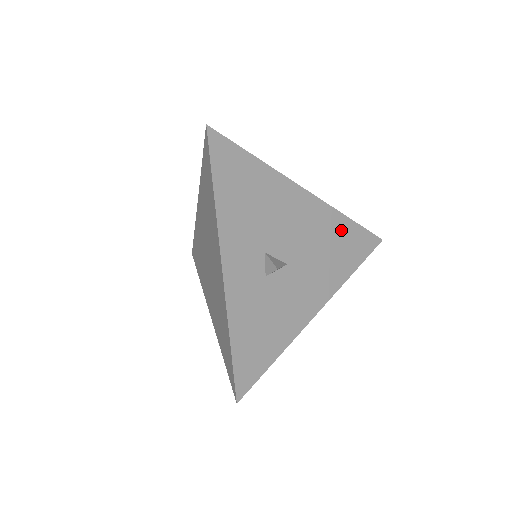
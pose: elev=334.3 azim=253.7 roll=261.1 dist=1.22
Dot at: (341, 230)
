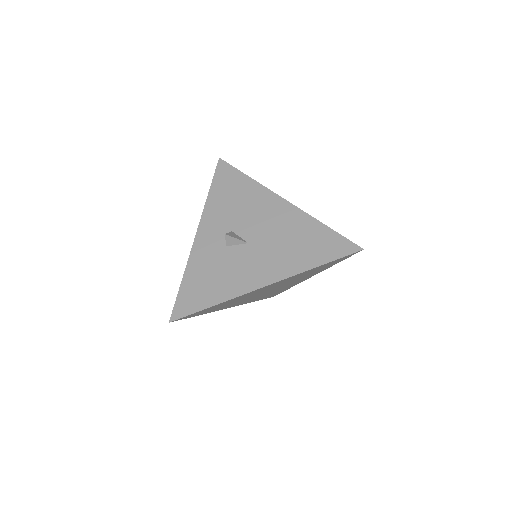
Dot at: (312, 231)
